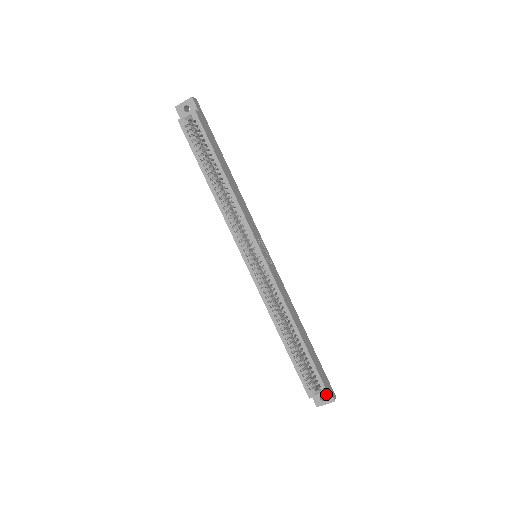
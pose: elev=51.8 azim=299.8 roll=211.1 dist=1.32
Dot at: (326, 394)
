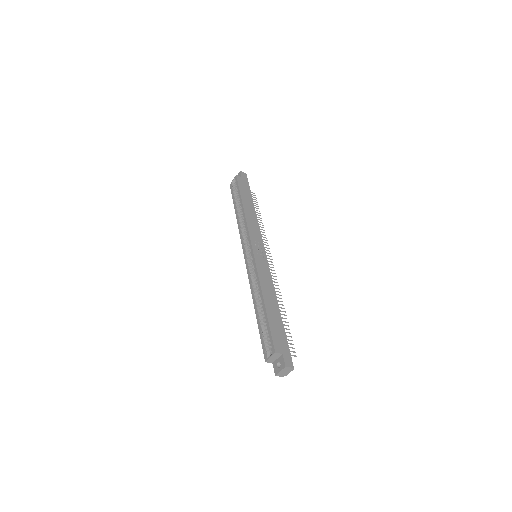
Dot at: (281, 360)
